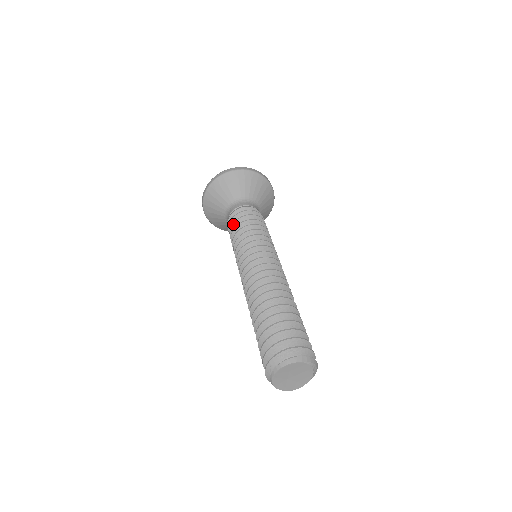
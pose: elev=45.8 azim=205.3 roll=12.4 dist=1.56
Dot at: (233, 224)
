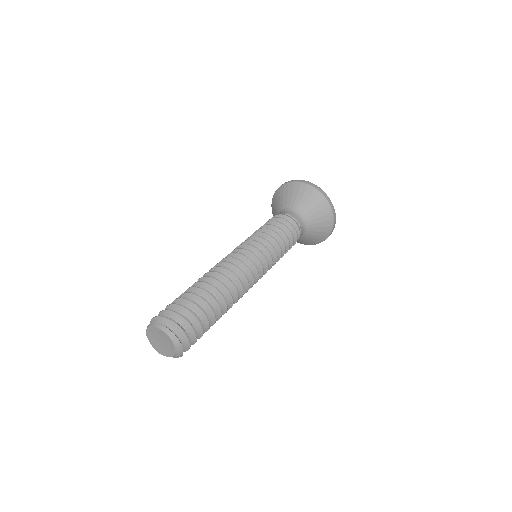
Dot at: (269, 222)
